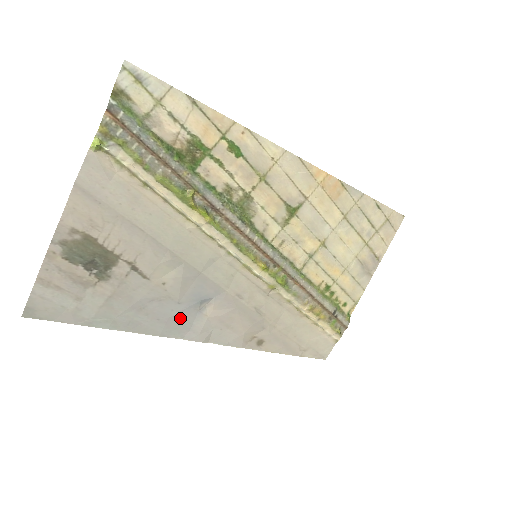
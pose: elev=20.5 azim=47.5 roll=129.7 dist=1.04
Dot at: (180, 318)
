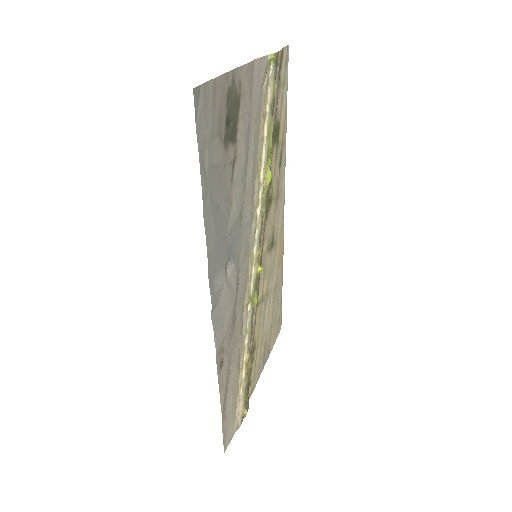
Dot at: (219, 256)
